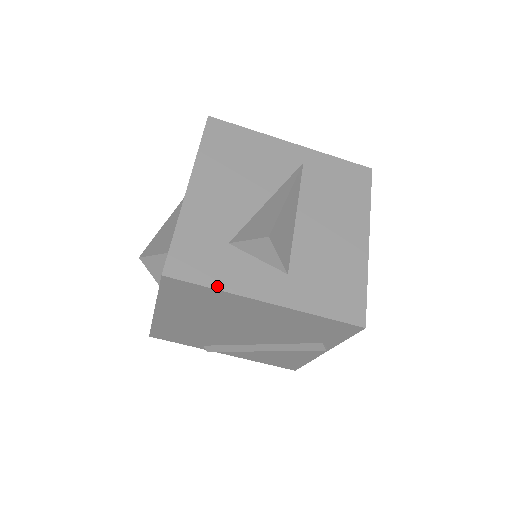
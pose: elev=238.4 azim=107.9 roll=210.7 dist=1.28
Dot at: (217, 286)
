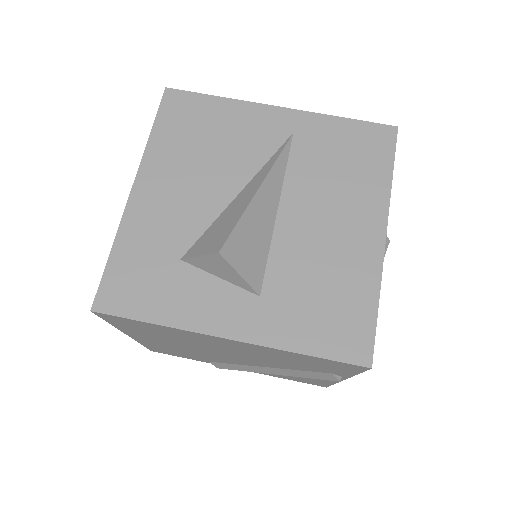
Dot at: (161, 320)
